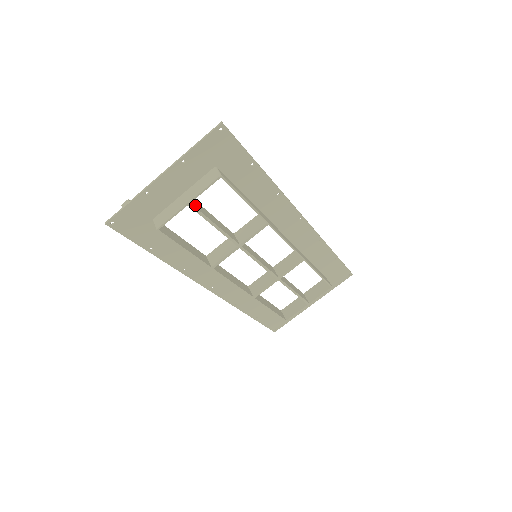
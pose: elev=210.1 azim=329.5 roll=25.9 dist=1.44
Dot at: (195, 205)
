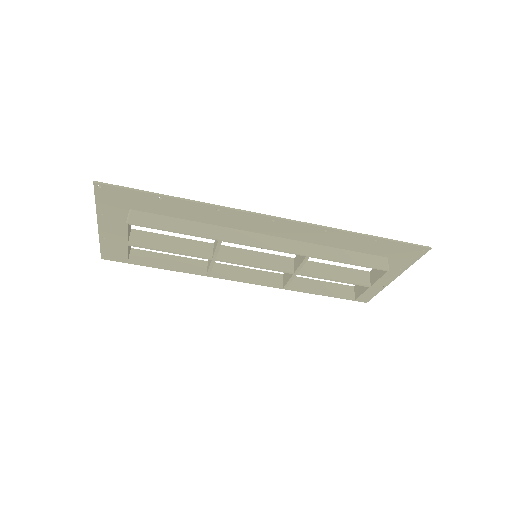
Dot at: (139, 241)
